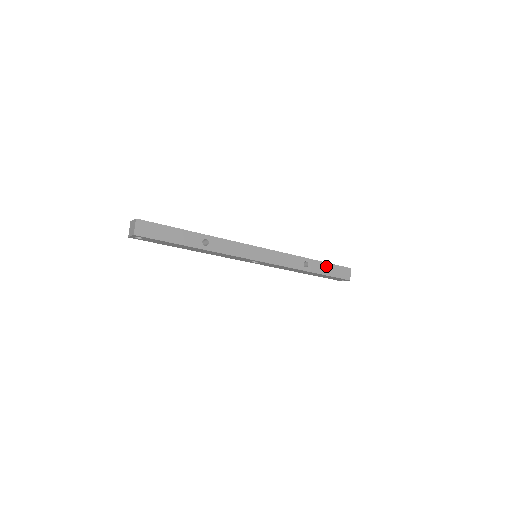
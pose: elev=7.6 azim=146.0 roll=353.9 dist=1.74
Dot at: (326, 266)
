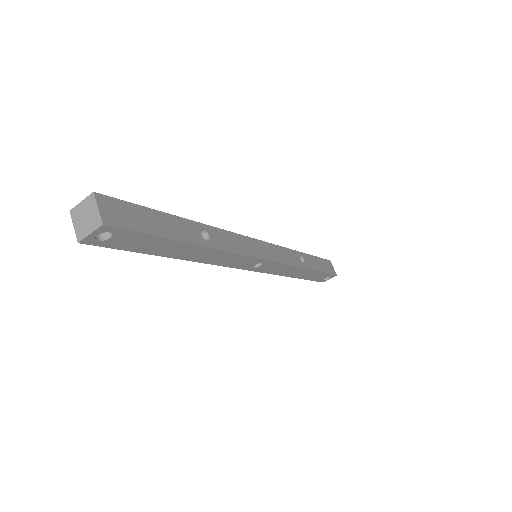
Dot at: (315, 260)
